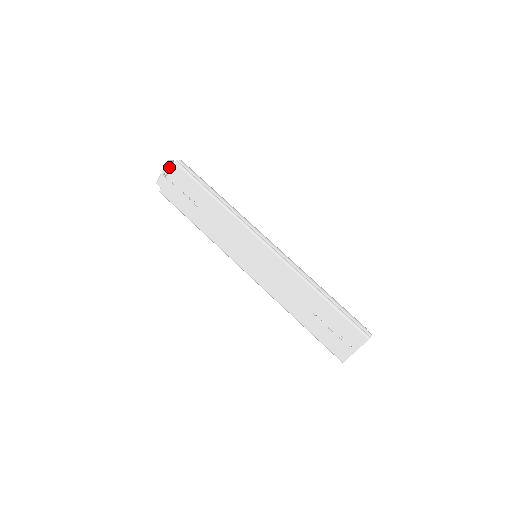
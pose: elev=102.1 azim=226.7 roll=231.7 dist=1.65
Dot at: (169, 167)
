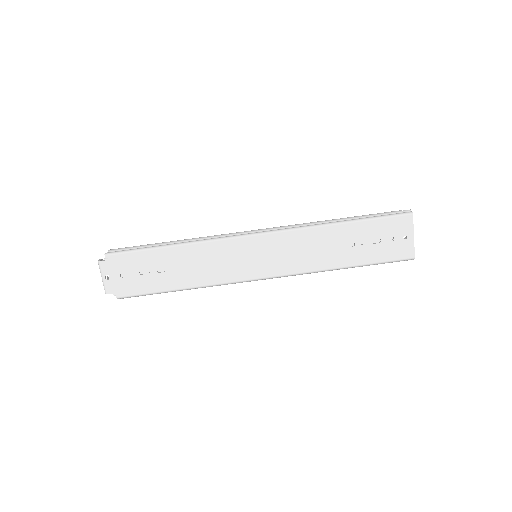
Dot at: (104, 266)
